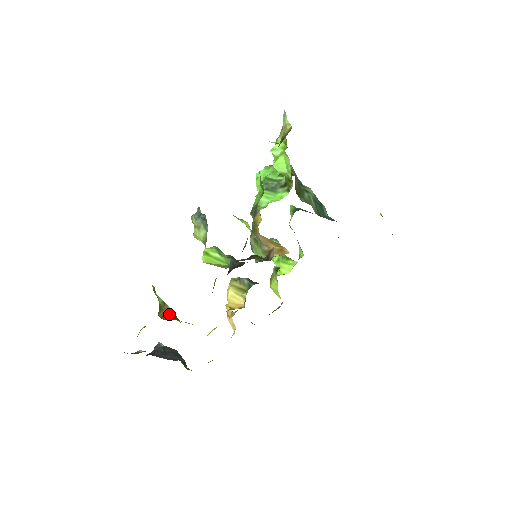
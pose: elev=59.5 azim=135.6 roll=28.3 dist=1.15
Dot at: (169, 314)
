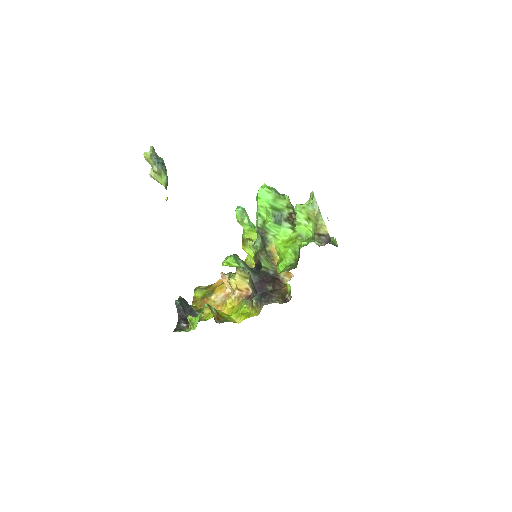
Dot at: (215, 313)
